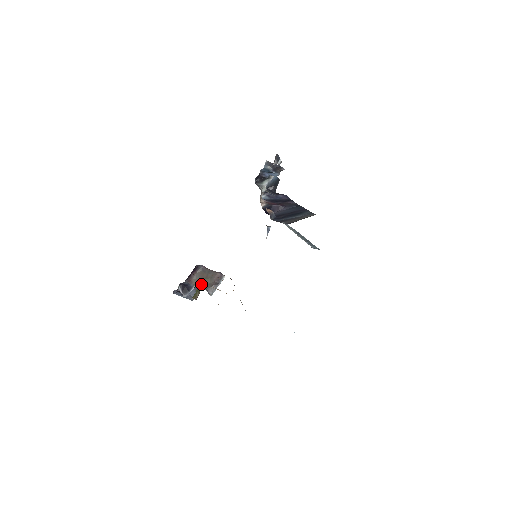
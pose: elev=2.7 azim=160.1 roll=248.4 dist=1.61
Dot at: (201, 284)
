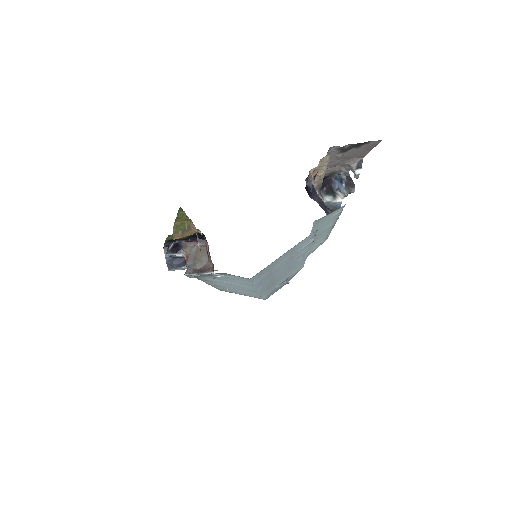
Dot at: (192, 229)
